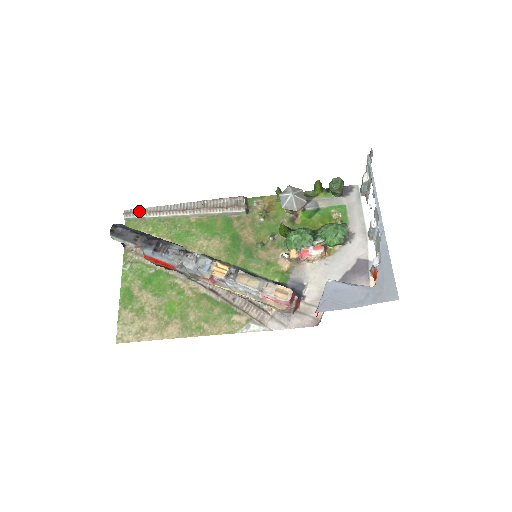
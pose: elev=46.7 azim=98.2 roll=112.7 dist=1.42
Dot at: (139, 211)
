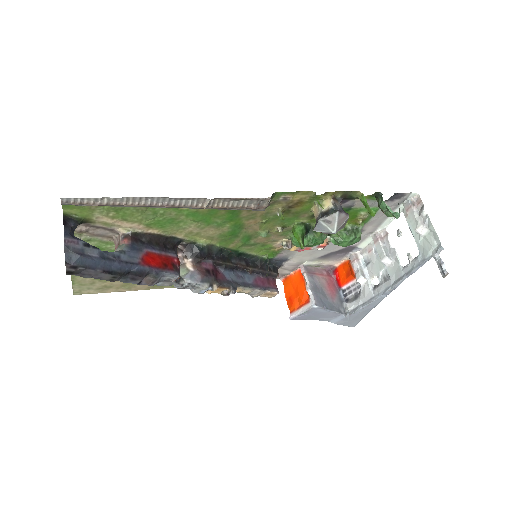
Dot at: (93, 203)
